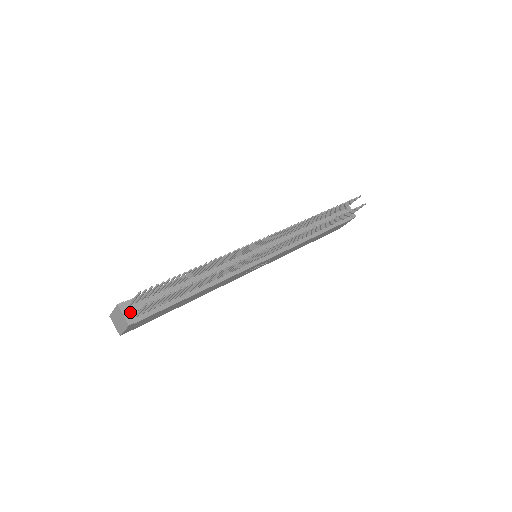
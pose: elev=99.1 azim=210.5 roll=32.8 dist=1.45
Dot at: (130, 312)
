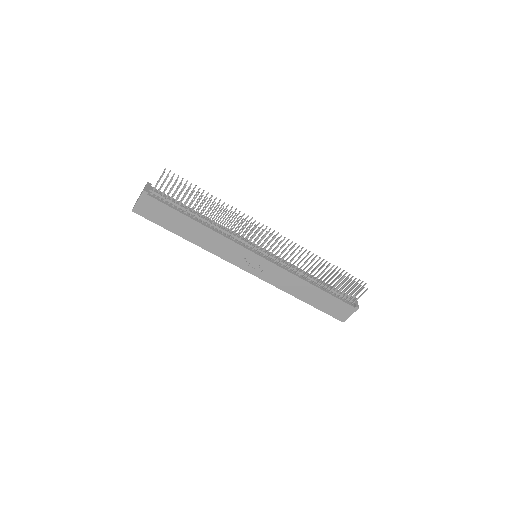
Dot at: (150, 189)
